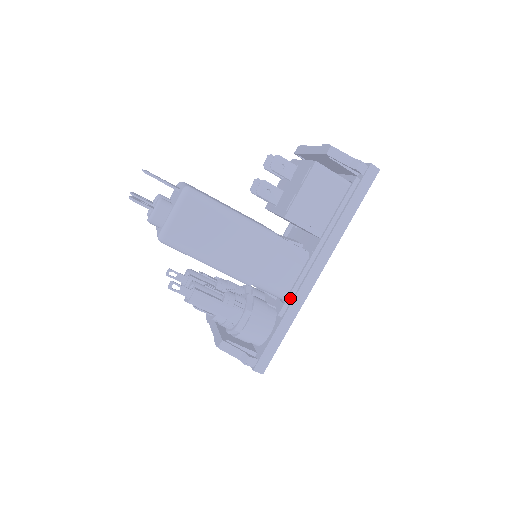
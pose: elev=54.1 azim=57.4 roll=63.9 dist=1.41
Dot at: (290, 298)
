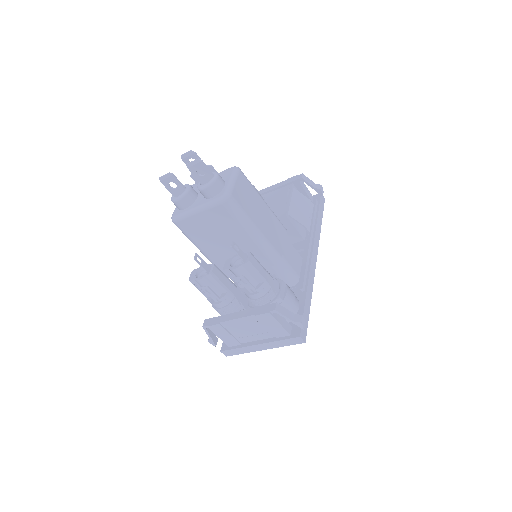
Dot at: (305, 275)
